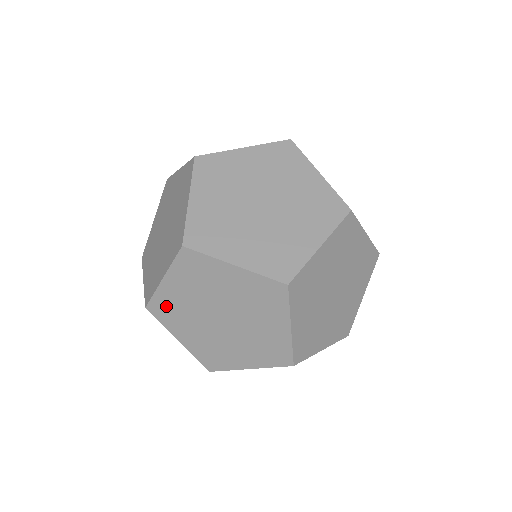
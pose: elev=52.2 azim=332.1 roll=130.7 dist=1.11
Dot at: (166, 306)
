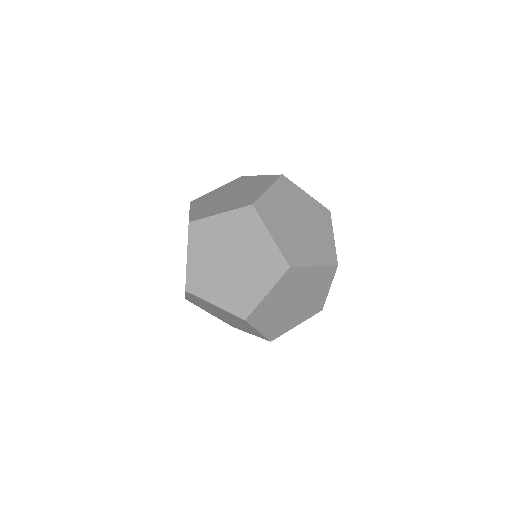
Dot at: (261, 312)
